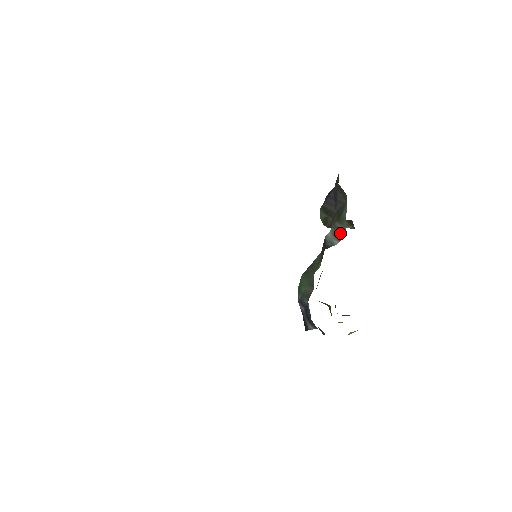
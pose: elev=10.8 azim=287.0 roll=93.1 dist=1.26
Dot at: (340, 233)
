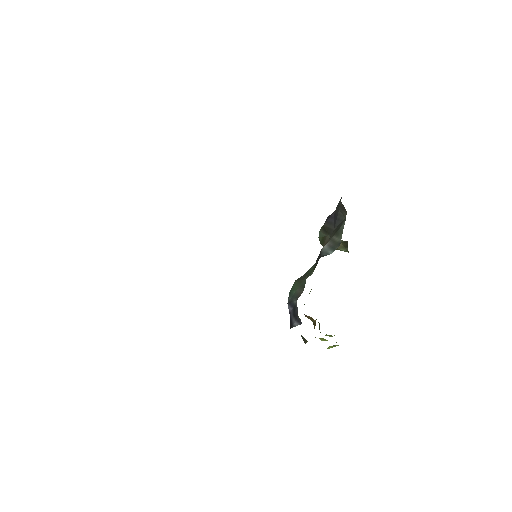
Dot at: (336, 244)
